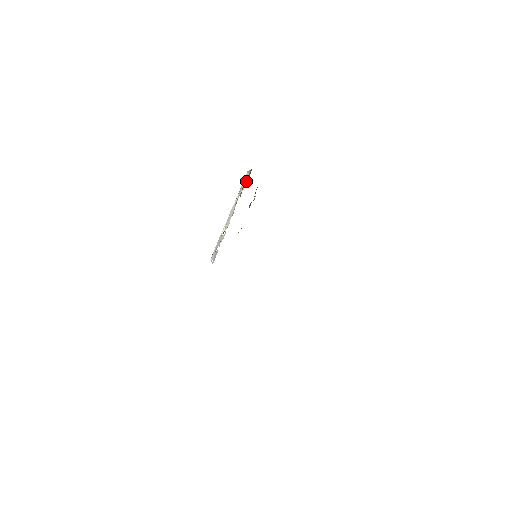
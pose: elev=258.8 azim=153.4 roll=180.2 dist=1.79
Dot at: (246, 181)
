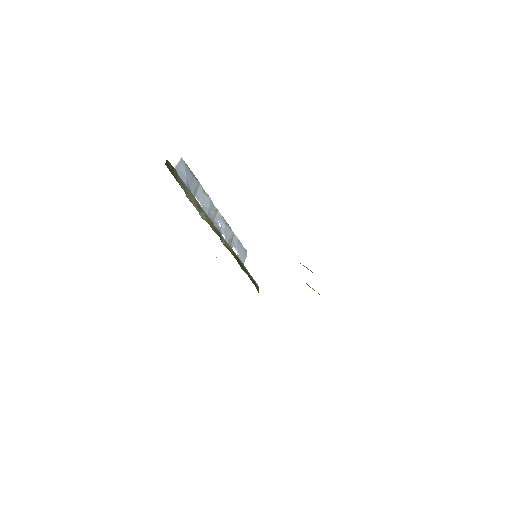
Dot at: occluded
